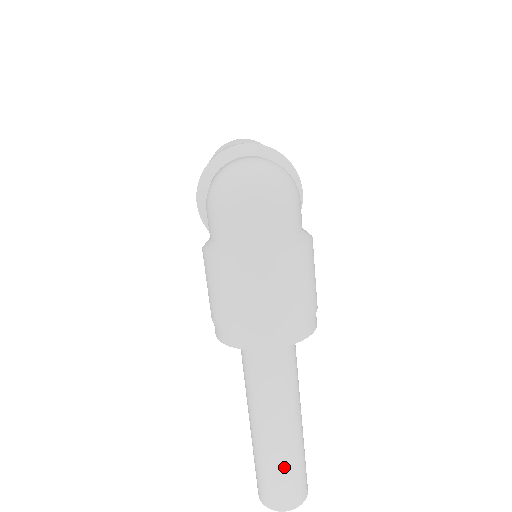
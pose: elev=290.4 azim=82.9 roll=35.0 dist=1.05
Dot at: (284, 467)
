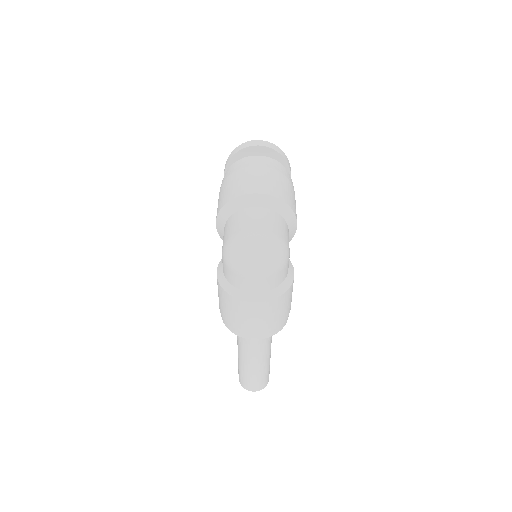
Dot at: (255, 376)
